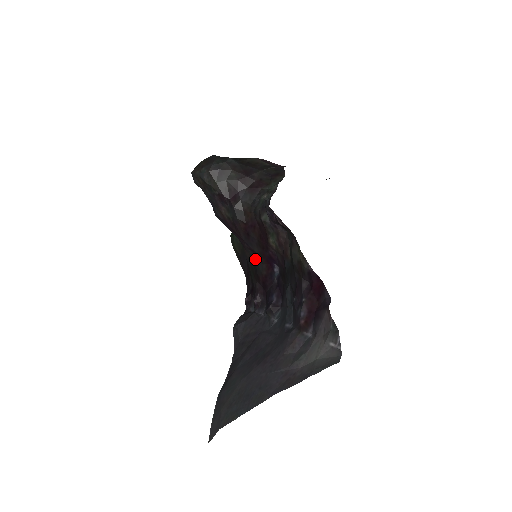
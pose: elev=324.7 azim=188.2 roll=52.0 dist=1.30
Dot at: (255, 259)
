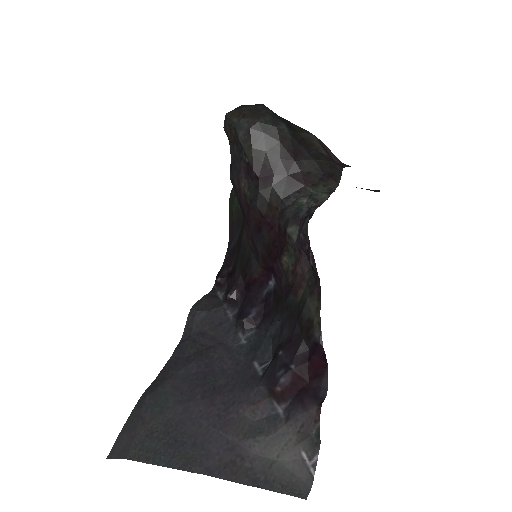
Dot at: (252, 253)
